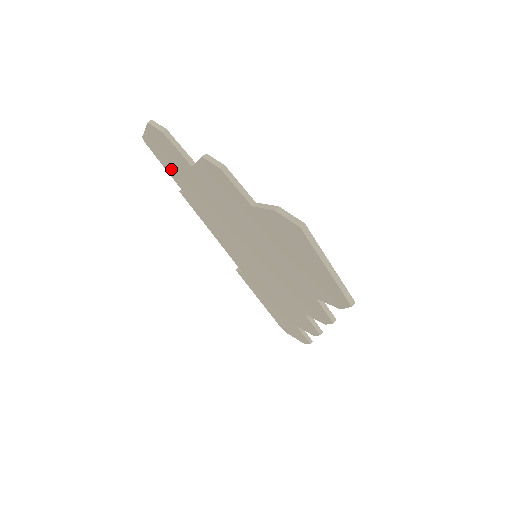
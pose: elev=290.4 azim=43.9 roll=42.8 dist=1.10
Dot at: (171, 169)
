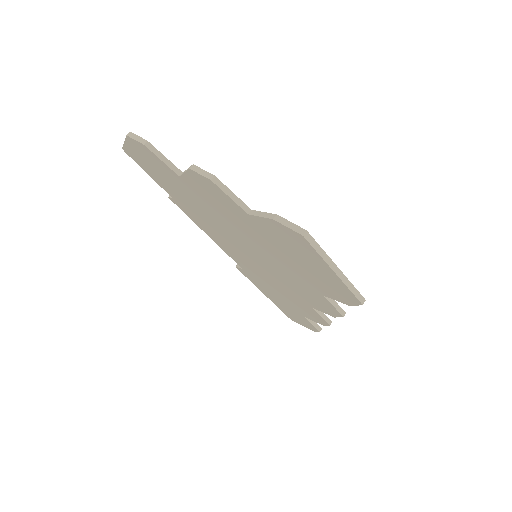
Dot at: (157, 177)
